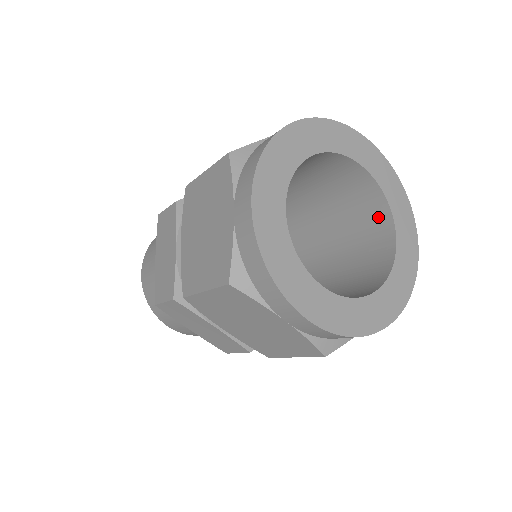
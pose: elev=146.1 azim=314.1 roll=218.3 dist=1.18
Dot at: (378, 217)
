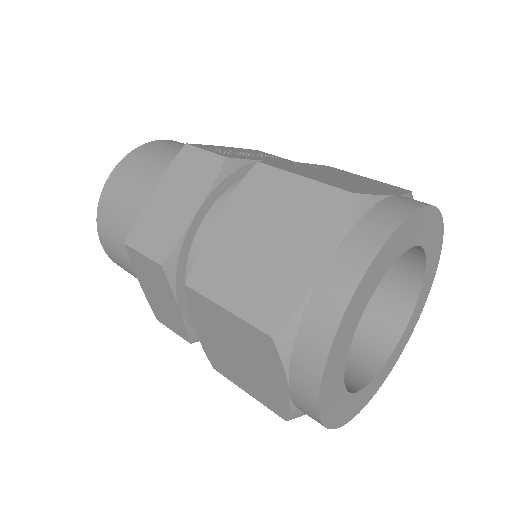
Dot at: (395, 309)
